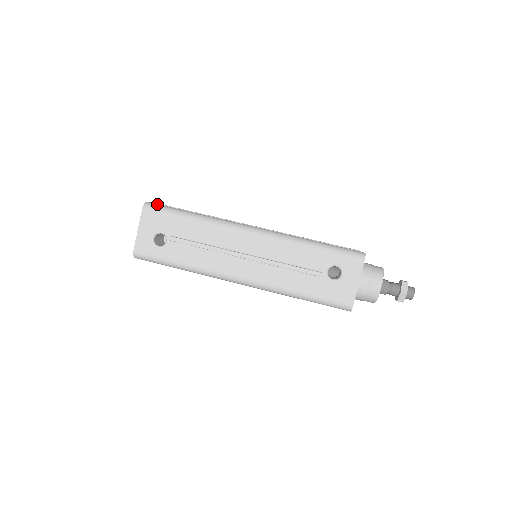
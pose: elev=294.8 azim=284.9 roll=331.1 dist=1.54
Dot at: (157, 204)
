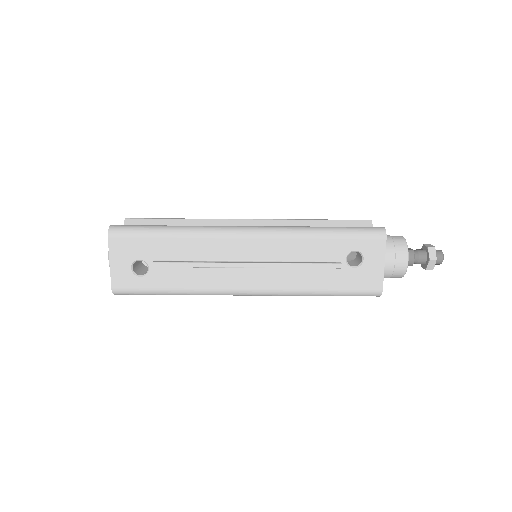
Dot at: (124, 226)
